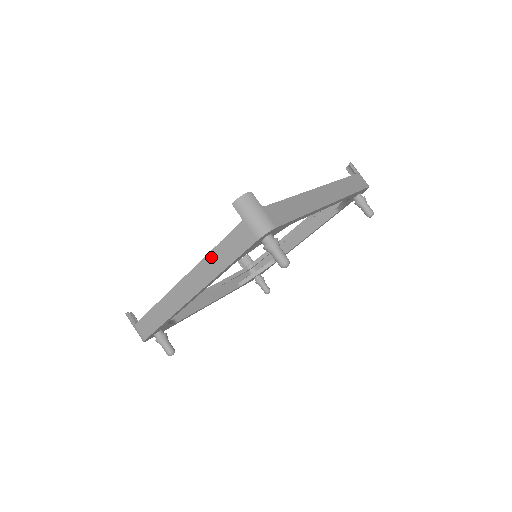
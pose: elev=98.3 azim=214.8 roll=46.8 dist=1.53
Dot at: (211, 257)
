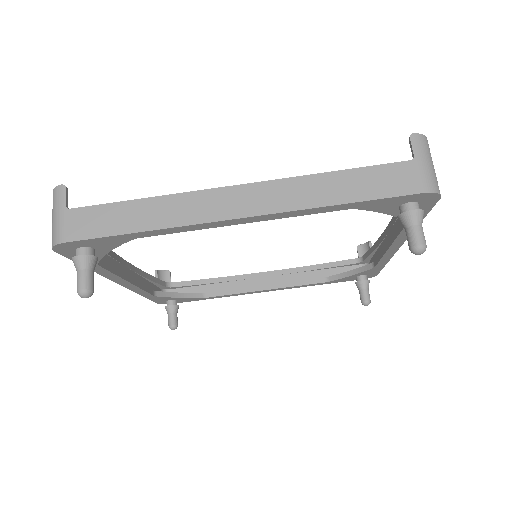
Dot at: (324, 179)
